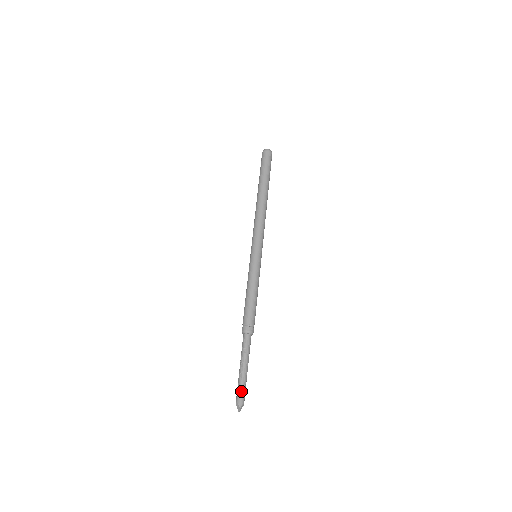
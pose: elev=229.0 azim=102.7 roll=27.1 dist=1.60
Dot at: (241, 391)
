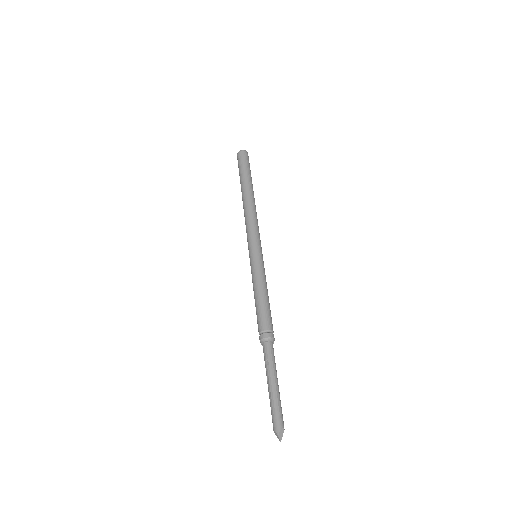
Dot at: (274, 413)
